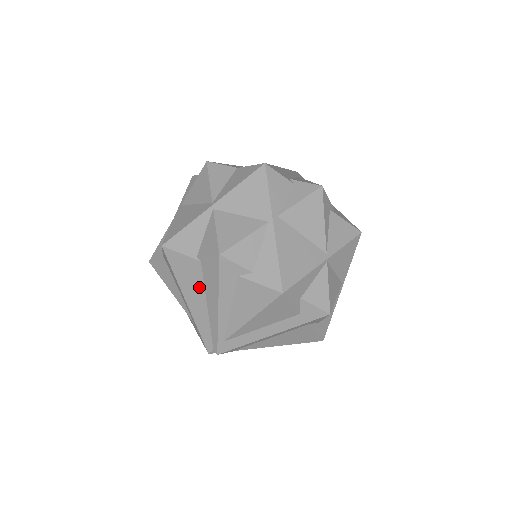
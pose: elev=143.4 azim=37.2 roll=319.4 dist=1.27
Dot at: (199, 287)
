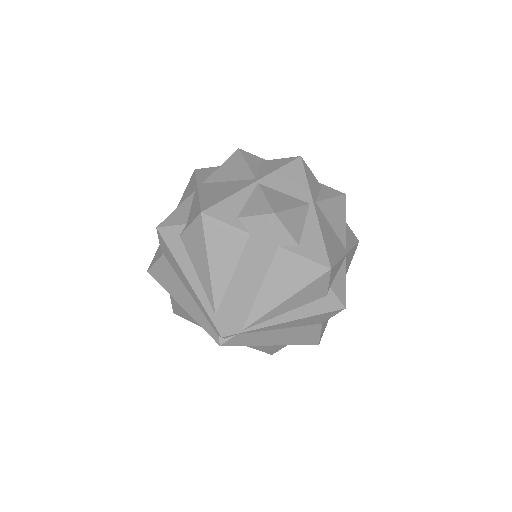
Dot at: (176, 279)
